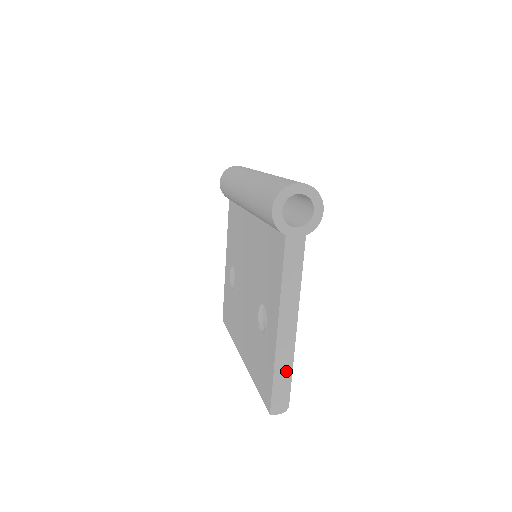
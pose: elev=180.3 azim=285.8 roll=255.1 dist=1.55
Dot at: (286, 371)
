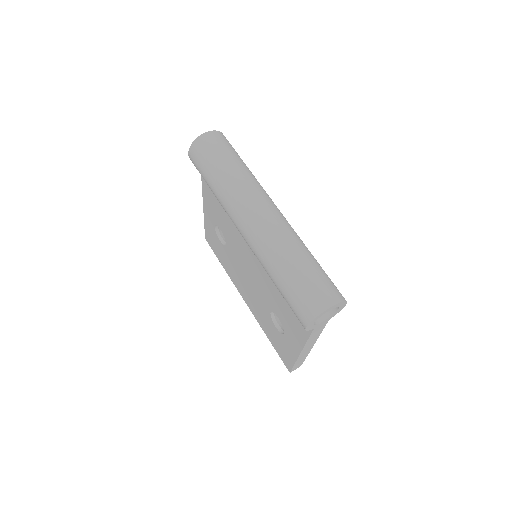
Dot at: (303, 359)
